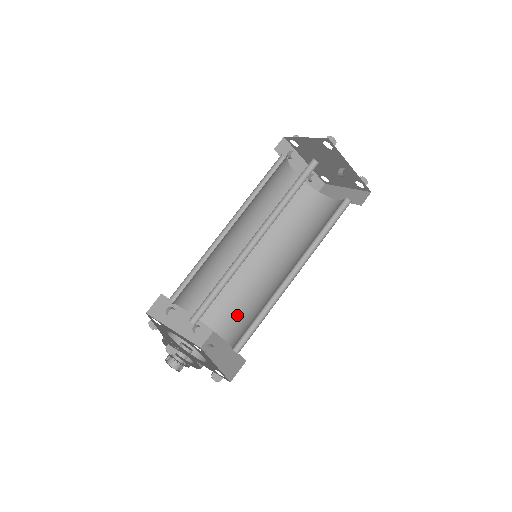
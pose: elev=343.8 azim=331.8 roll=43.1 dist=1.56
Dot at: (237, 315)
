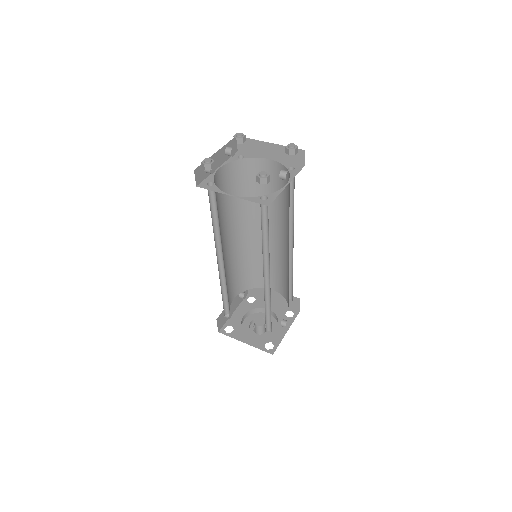
Dot at: (261, 272)
